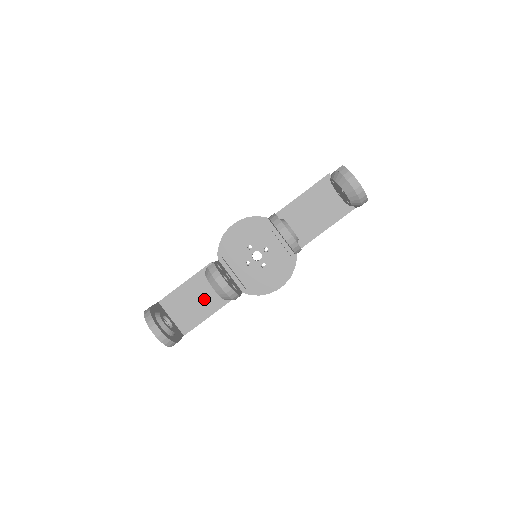
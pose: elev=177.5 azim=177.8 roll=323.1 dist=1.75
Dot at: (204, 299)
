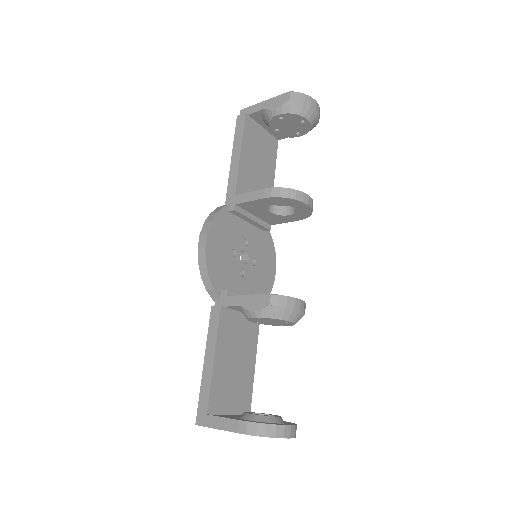
Dot at: (240, 354)
